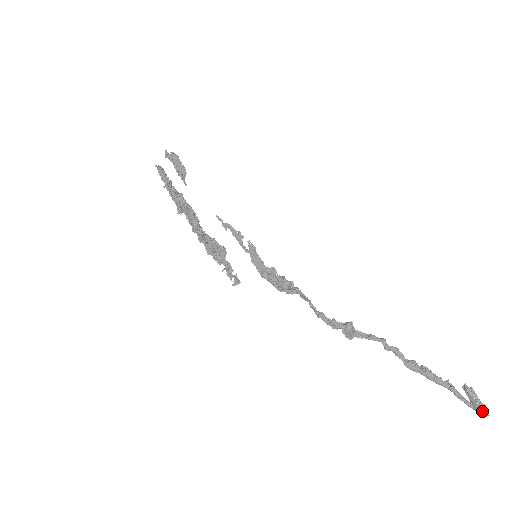
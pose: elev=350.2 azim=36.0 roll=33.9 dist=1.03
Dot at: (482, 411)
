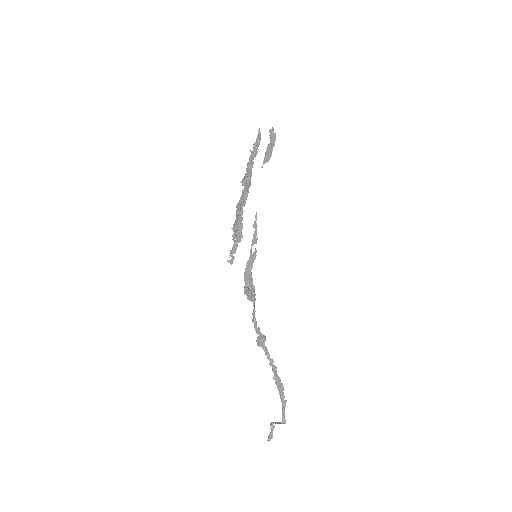
Dot at: (269, 437)
